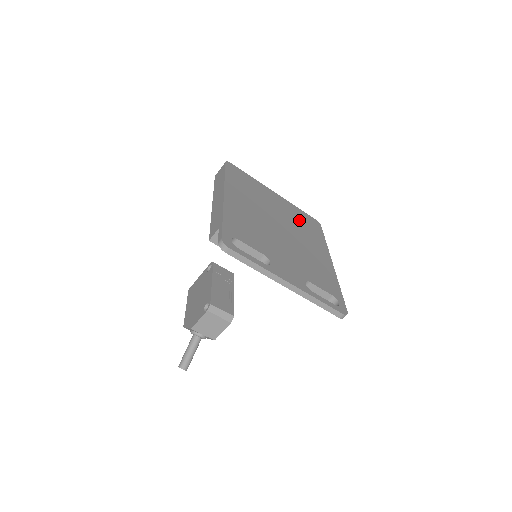
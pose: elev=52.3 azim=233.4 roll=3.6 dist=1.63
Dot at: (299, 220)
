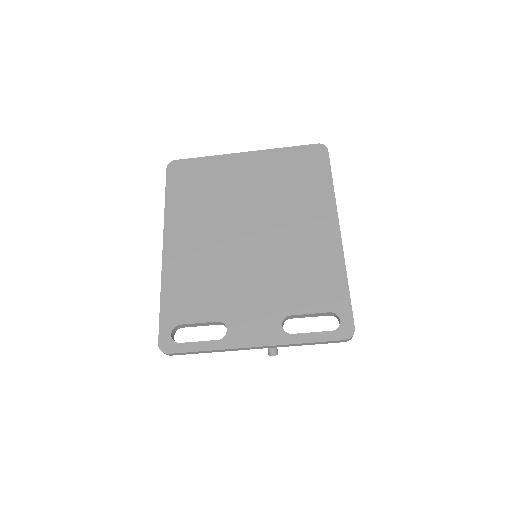
Dot at: (284, 179)
